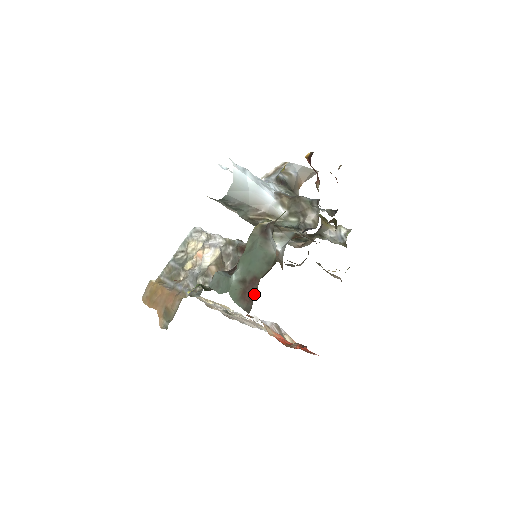
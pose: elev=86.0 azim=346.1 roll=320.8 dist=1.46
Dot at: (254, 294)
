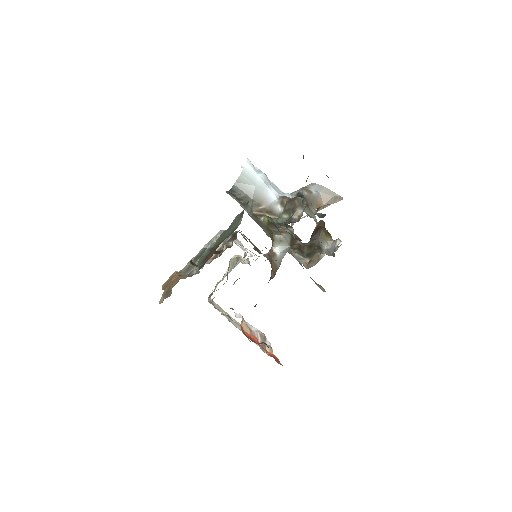
Dot at: occluded
